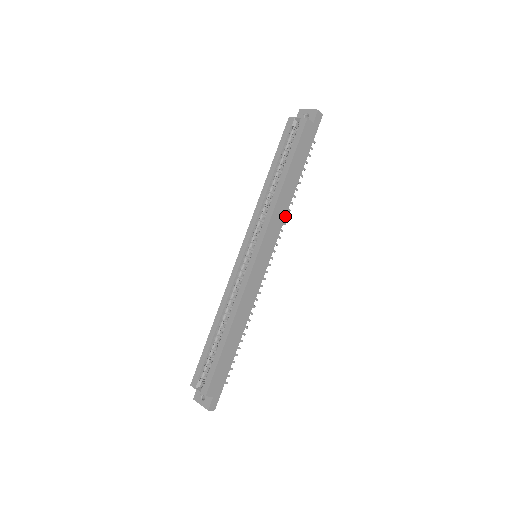
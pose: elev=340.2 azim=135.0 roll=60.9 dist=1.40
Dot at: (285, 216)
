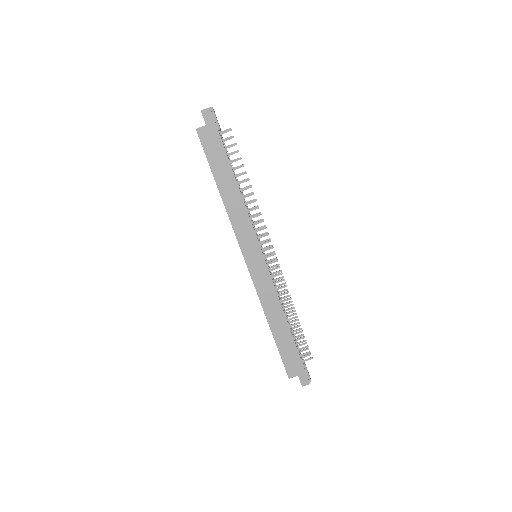
Dot at: (248, 214)
